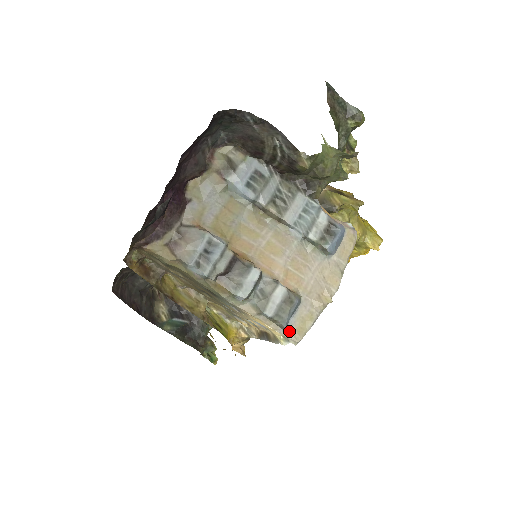
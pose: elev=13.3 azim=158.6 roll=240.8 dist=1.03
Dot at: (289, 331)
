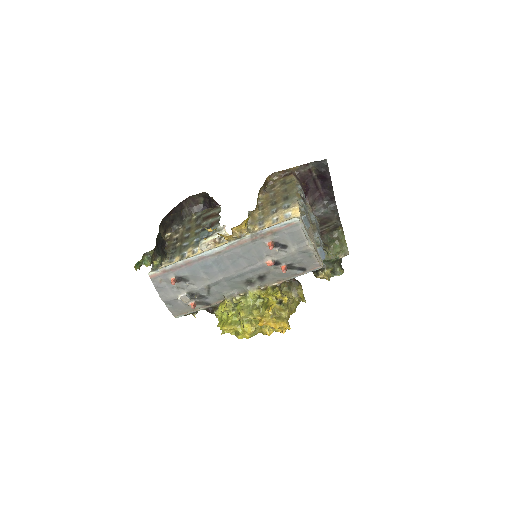
Dot at: (302, 219)
